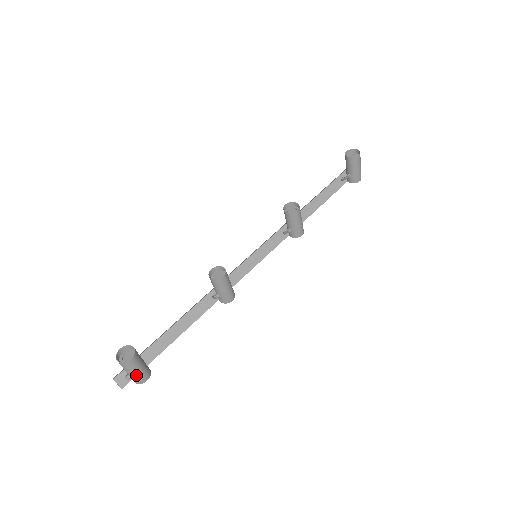
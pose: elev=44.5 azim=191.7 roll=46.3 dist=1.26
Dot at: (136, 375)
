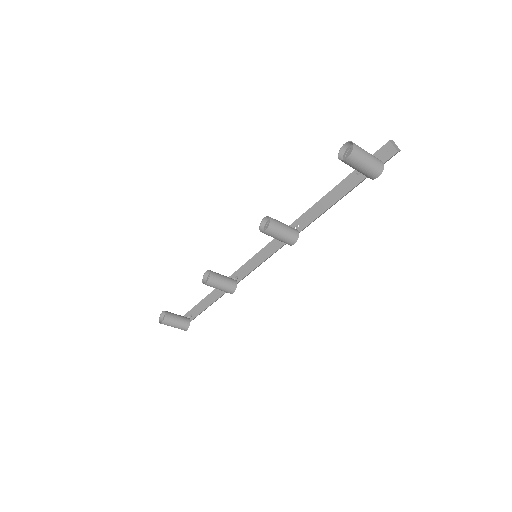
Dot at: occluded
